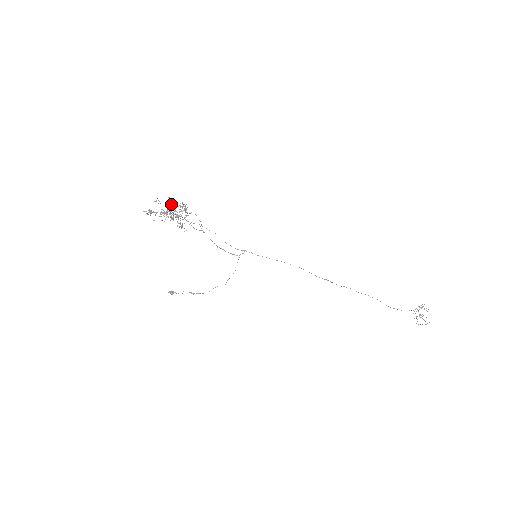
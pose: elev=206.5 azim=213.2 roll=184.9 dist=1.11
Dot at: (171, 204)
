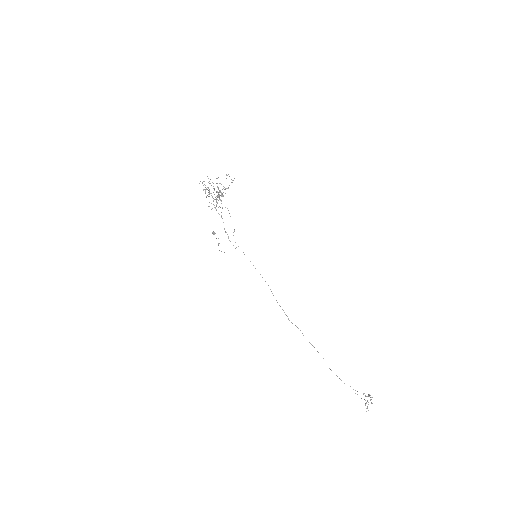
Dot at: occluded
